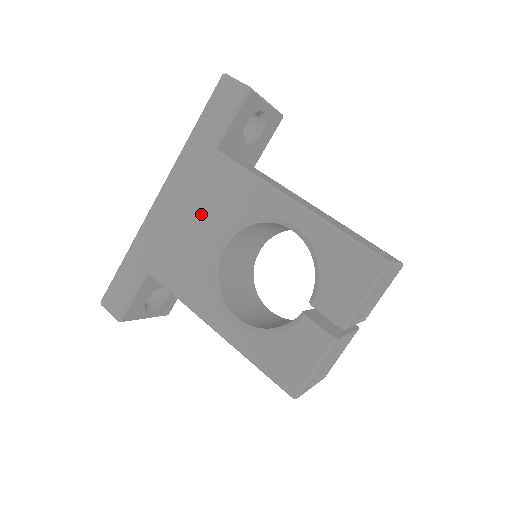
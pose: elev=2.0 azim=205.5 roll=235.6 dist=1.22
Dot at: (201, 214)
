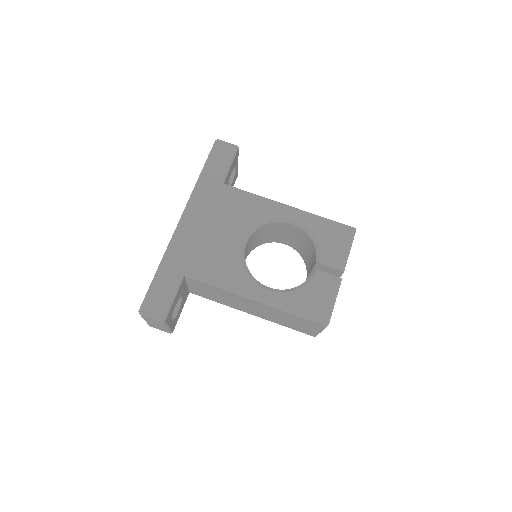
Dot at: (223, 225)
